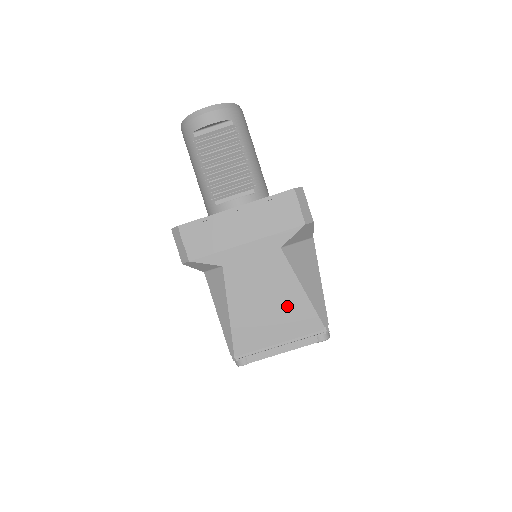
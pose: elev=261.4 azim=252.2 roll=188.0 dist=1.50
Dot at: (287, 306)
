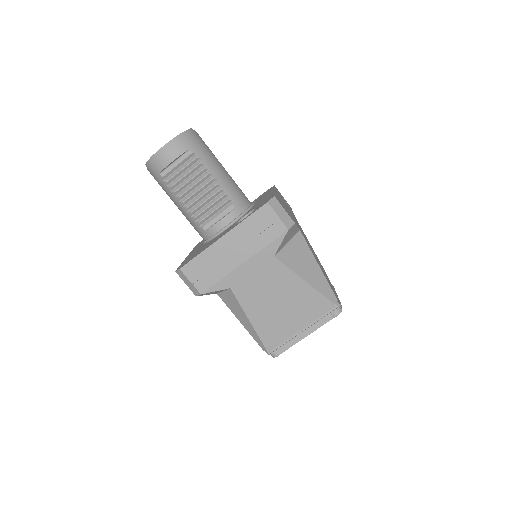
Dot at: (297, 300)
